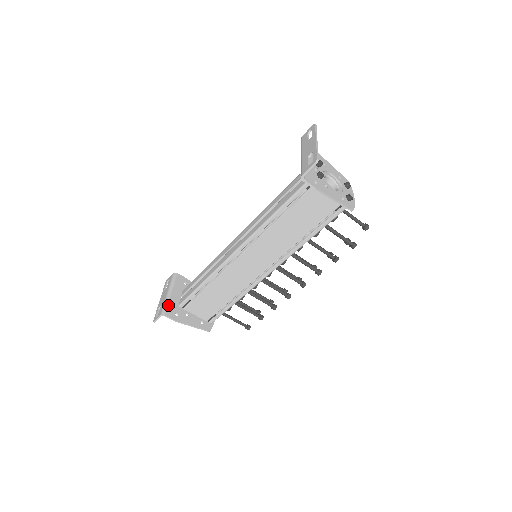
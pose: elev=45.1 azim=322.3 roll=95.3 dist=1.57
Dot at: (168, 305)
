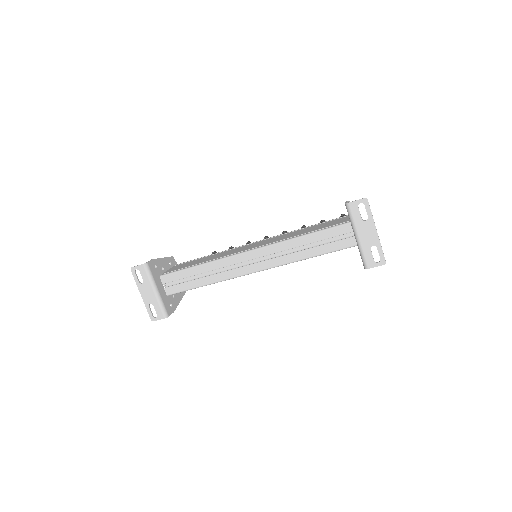
Dot at: (164, 305)
